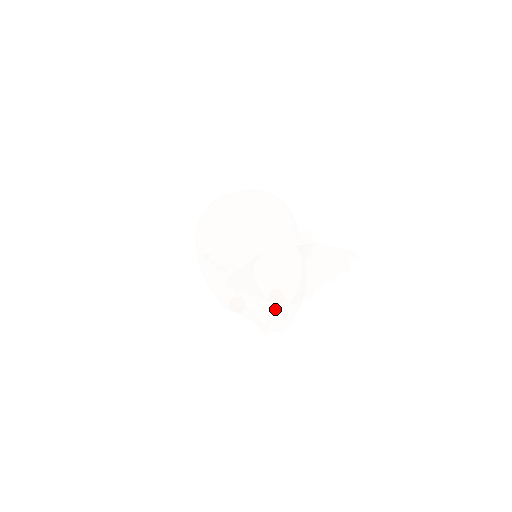
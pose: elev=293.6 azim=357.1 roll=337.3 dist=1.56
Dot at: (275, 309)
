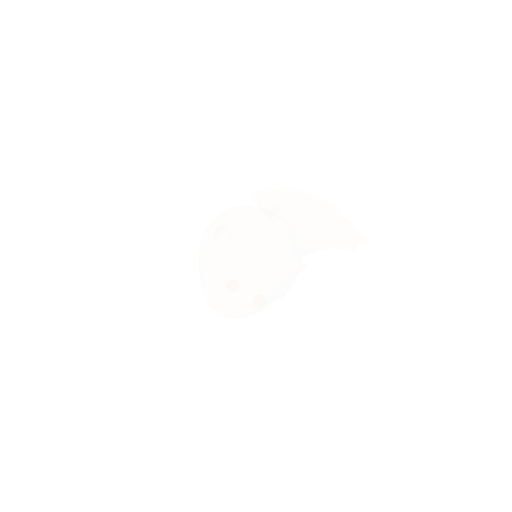
Dot at: occluded
